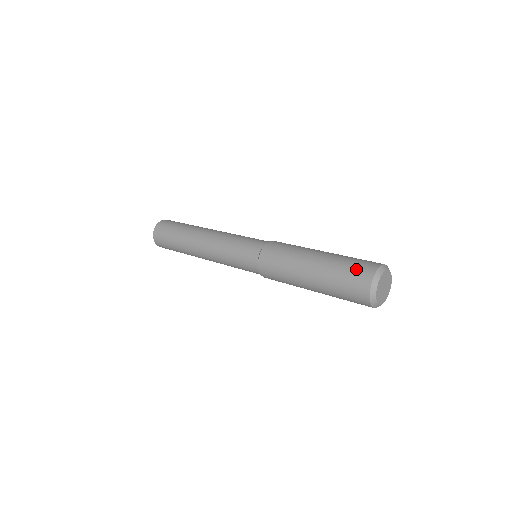
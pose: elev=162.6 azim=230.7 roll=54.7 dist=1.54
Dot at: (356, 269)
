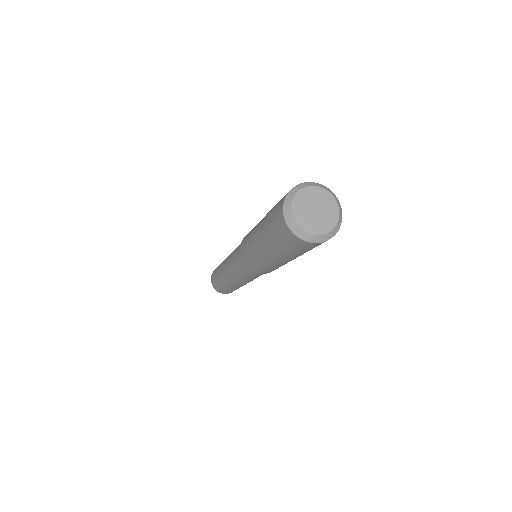
Dot at: (277, 204)
